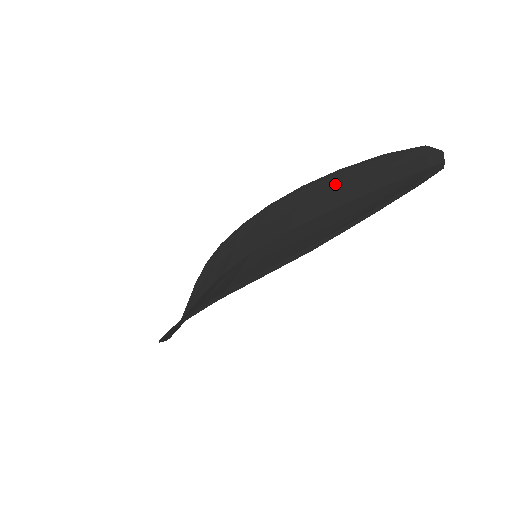
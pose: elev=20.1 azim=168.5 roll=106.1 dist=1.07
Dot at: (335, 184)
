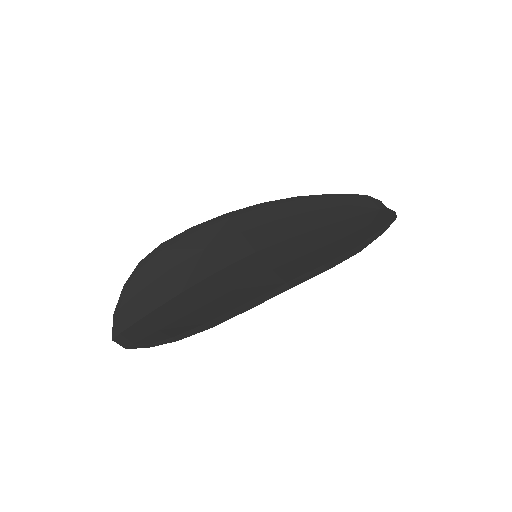
Dot at: (307, 207)
